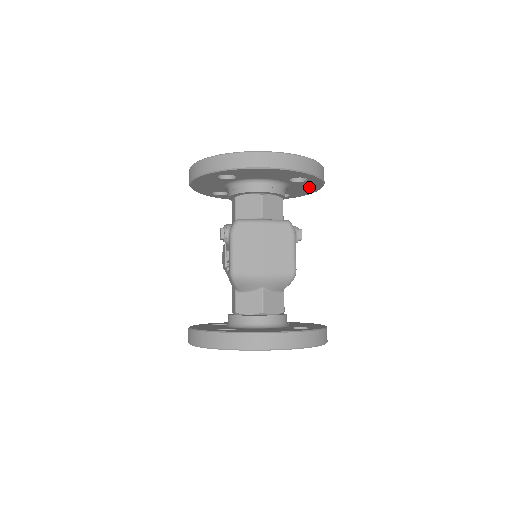
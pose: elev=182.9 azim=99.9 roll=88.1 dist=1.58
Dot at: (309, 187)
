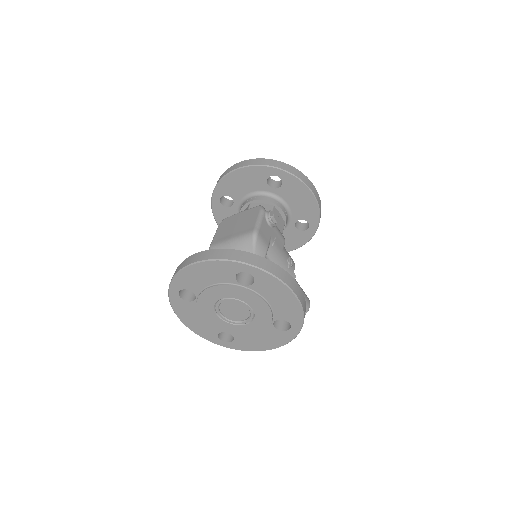
Dot at: (300, 195)
